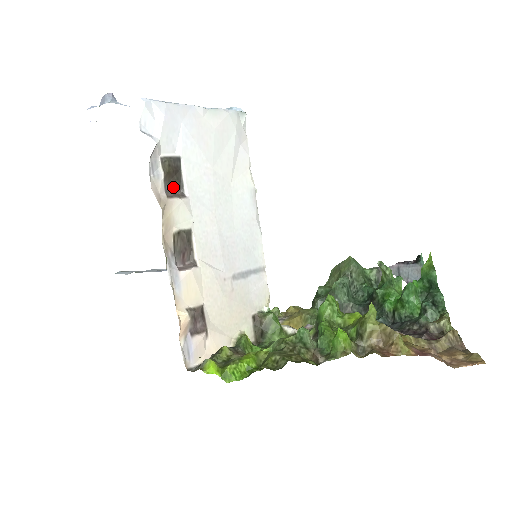
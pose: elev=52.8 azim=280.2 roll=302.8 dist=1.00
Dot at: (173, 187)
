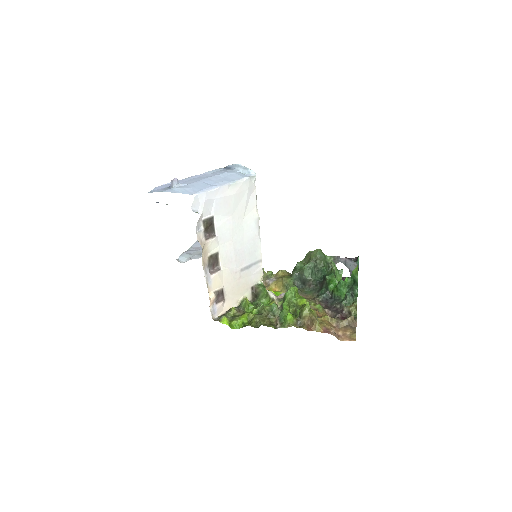
Dot at: (209, 232)
